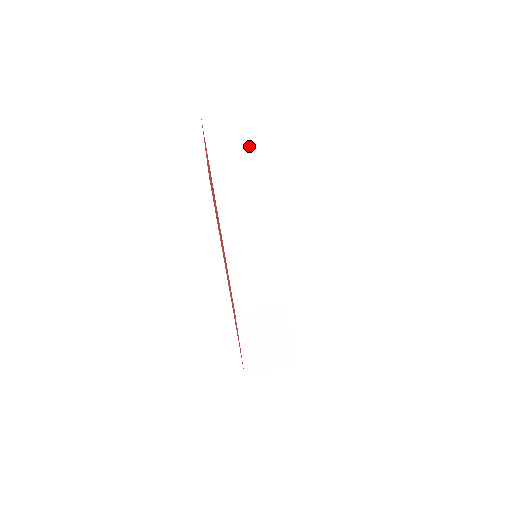
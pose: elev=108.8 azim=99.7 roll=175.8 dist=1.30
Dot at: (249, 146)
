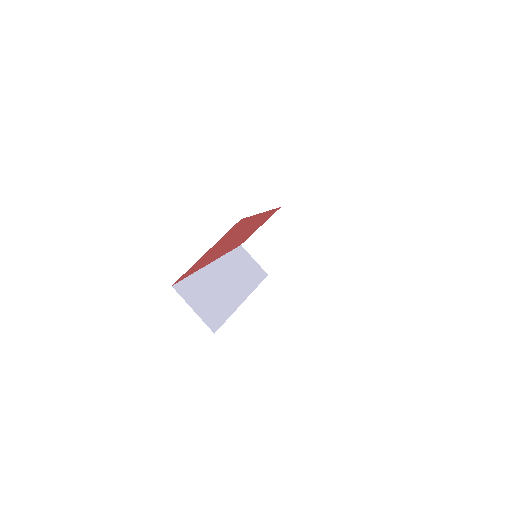
Dot at: occluded
